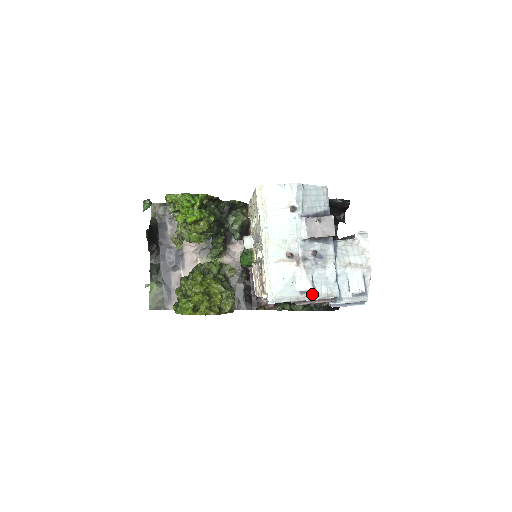
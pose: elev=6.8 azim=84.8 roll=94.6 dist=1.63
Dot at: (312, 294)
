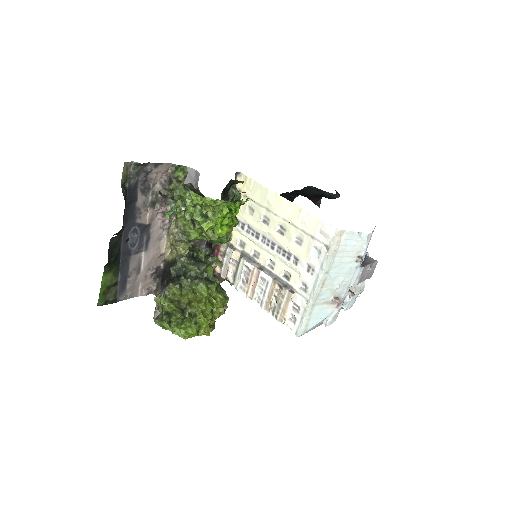
Dot at: occluded
